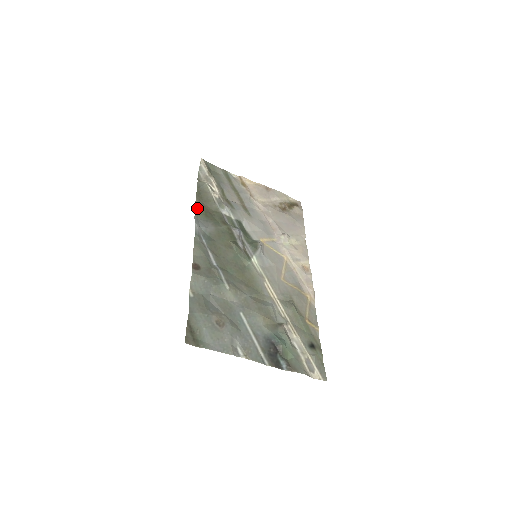
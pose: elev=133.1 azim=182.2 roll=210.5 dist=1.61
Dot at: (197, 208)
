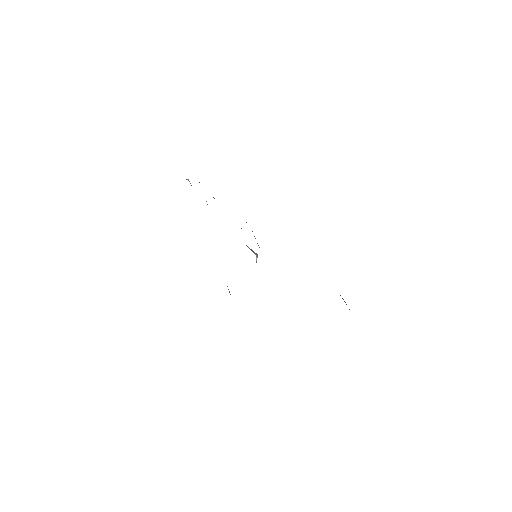
Dot at: occluded
